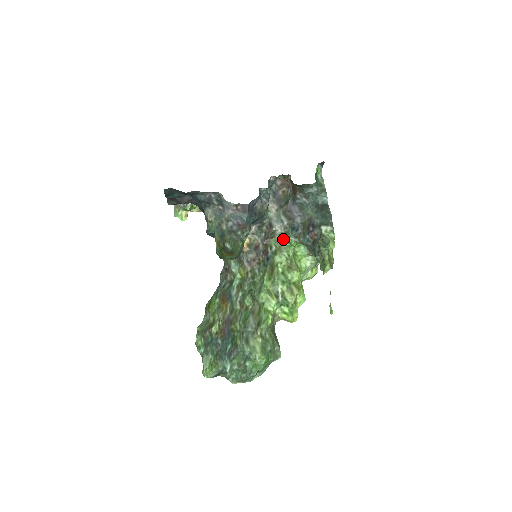
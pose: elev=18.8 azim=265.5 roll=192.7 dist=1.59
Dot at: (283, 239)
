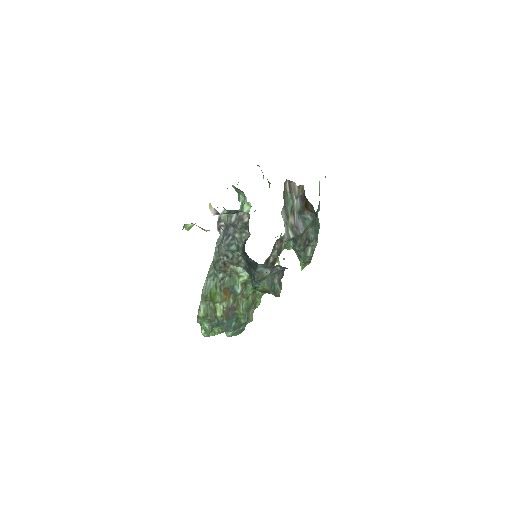
Dot at: (284, 248)
